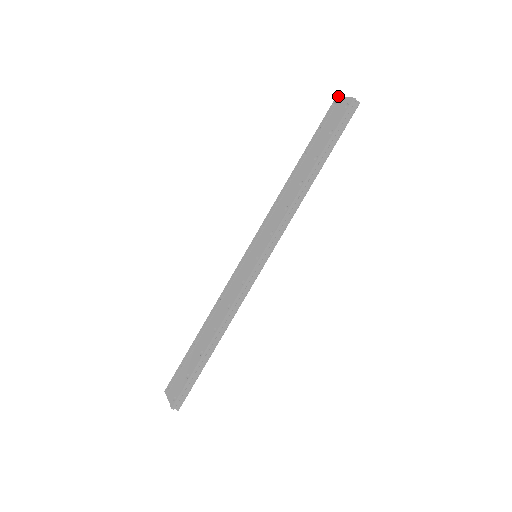
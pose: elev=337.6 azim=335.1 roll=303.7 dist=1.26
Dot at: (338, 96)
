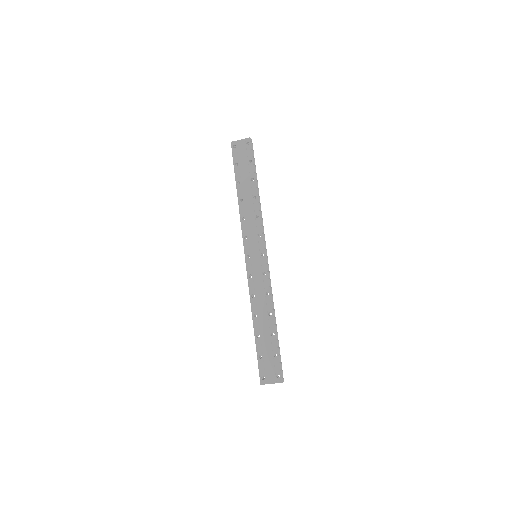
Dot at: (233, 141)
